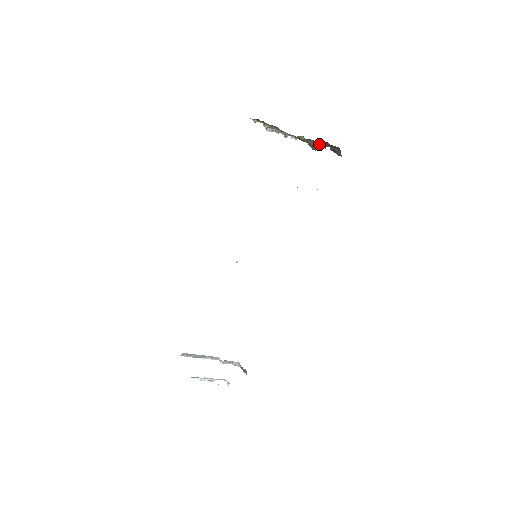
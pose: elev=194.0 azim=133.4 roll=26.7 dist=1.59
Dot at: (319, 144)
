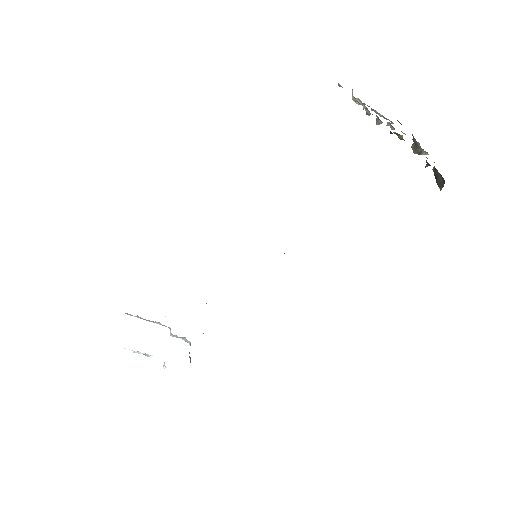
Dot at: (423, 150)
